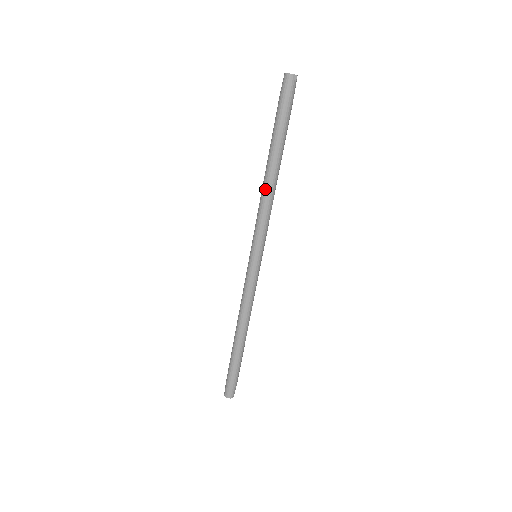
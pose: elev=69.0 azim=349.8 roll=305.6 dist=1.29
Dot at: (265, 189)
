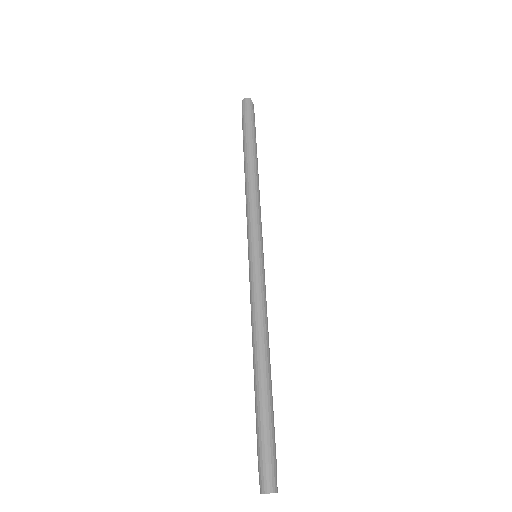
Dot at: (248, 183)
